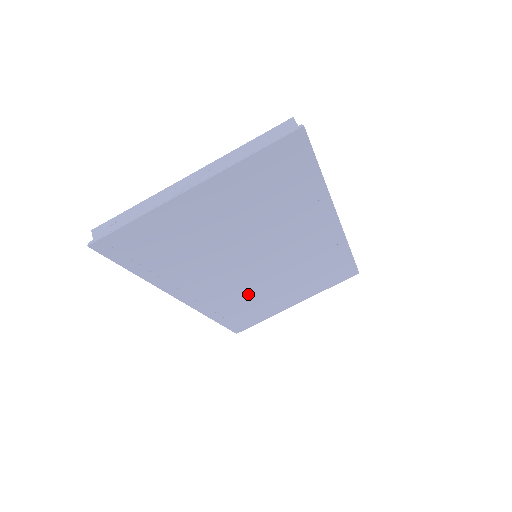
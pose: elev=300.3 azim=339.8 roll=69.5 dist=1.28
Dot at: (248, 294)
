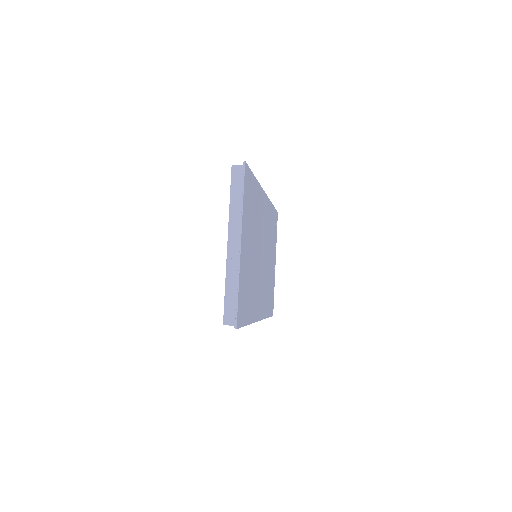
Dot at: (266, 282)
